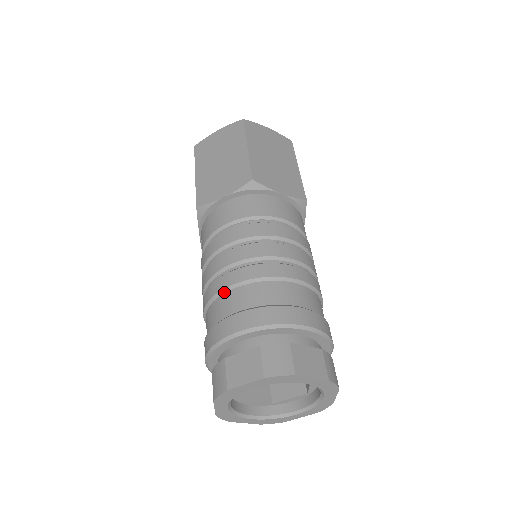
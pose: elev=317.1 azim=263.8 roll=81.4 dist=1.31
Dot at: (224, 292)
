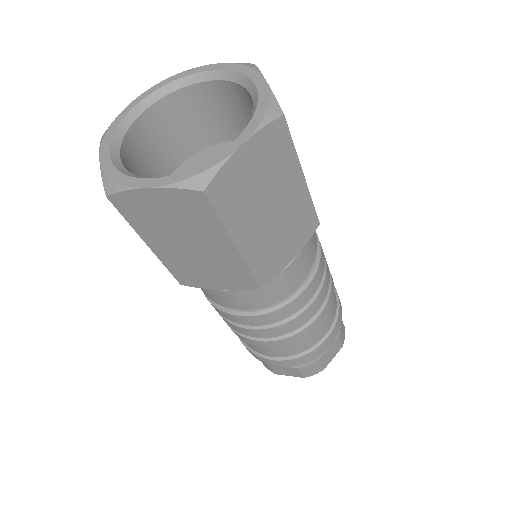
Dot at: (256, 345)
